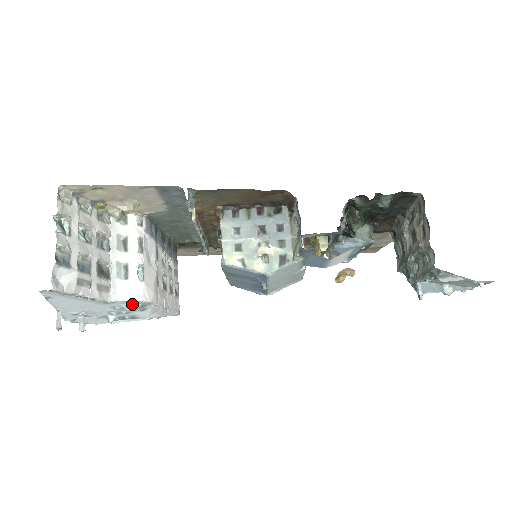
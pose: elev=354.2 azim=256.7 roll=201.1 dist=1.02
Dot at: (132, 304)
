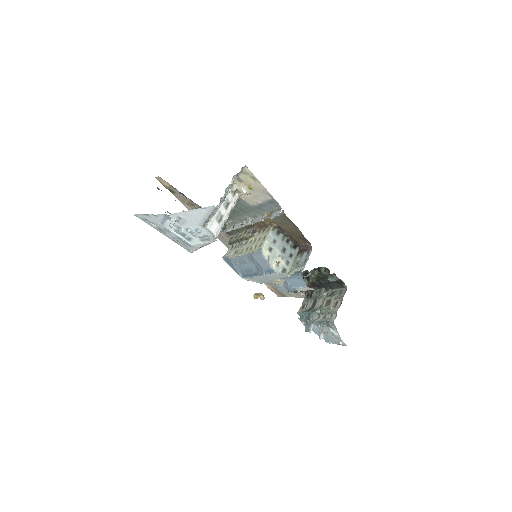
Dot at: (207, 235)
